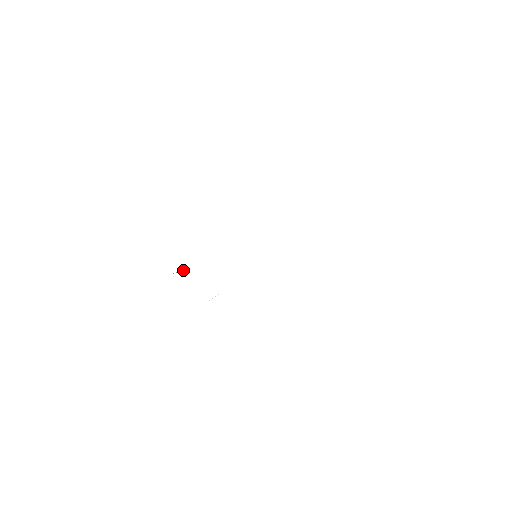
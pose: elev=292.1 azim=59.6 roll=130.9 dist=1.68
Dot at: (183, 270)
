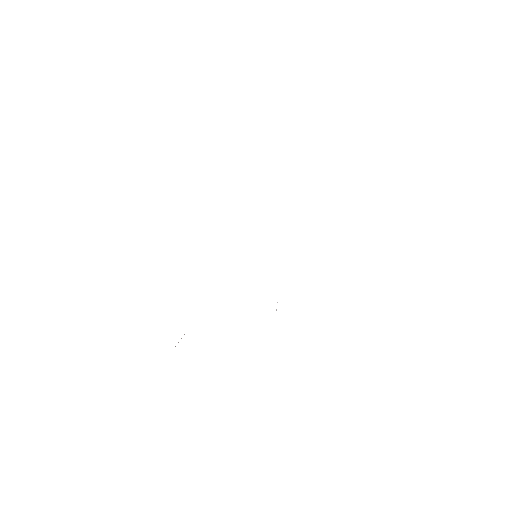
Dot at: (184, 334)
